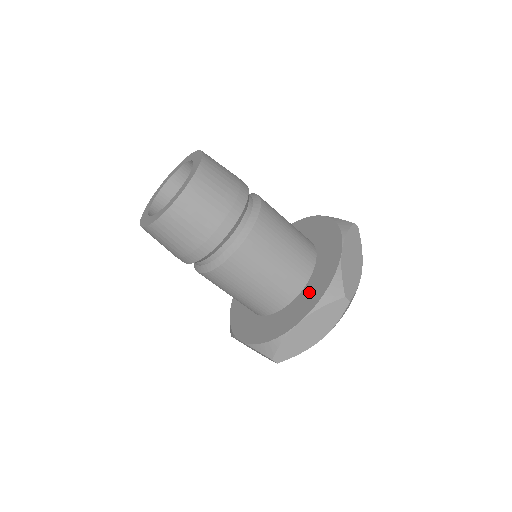
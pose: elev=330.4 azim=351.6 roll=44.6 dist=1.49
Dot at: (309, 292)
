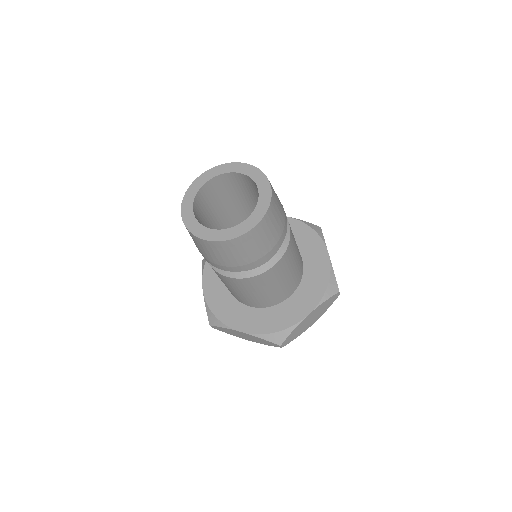
Dot at: (308, 288)
